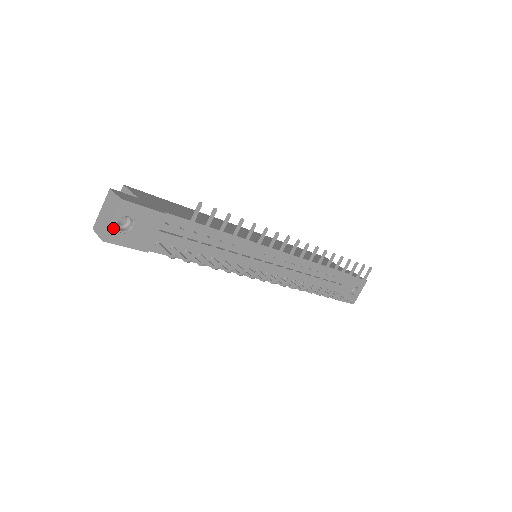
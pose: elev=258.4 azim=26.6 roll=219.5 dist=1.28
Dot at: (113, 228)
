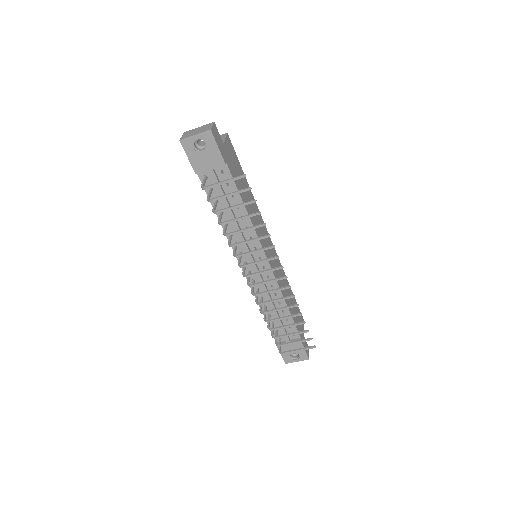
Dot at: (192, 140)
